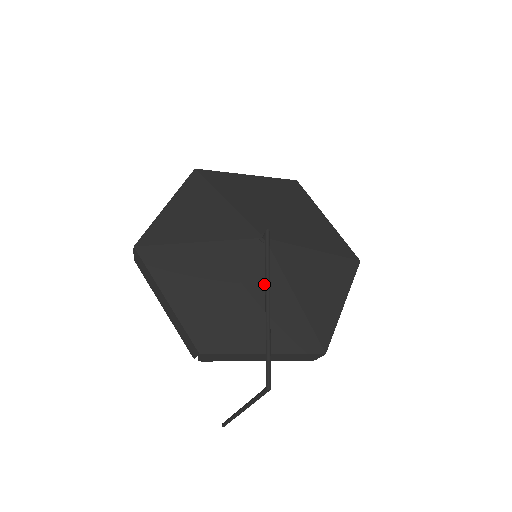
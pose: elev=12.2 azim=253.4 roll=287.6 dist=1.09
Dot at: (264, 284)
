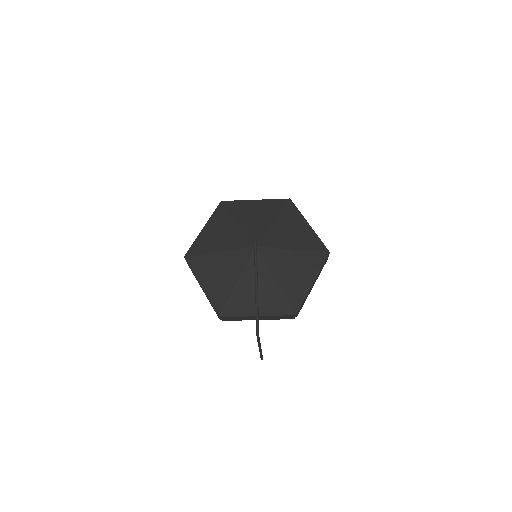
Dot at: occluded
